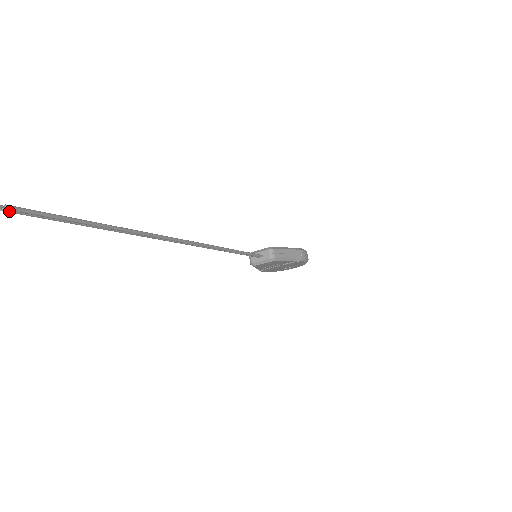
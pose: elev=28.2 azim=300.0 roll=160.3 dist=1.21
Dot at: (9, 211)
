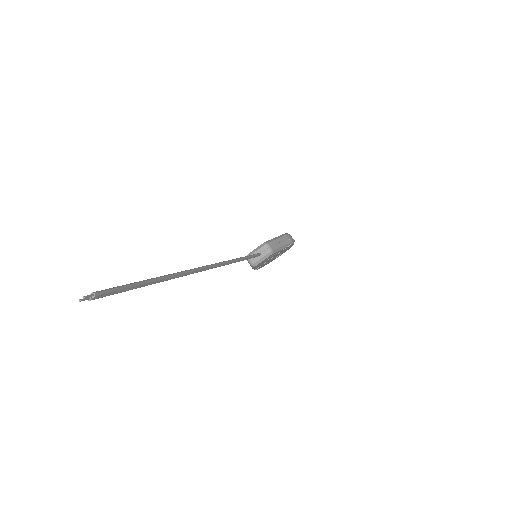
Dot at: (95, 298)
